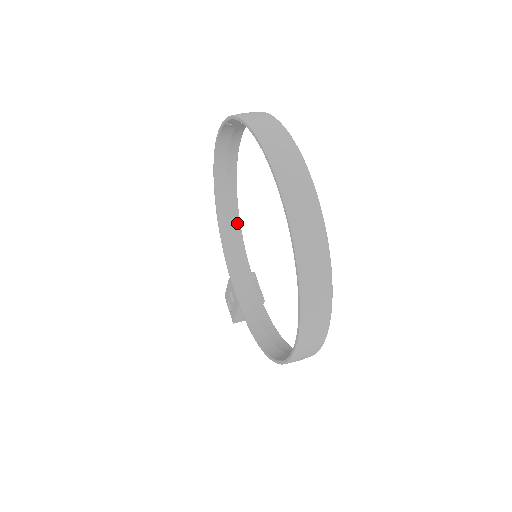
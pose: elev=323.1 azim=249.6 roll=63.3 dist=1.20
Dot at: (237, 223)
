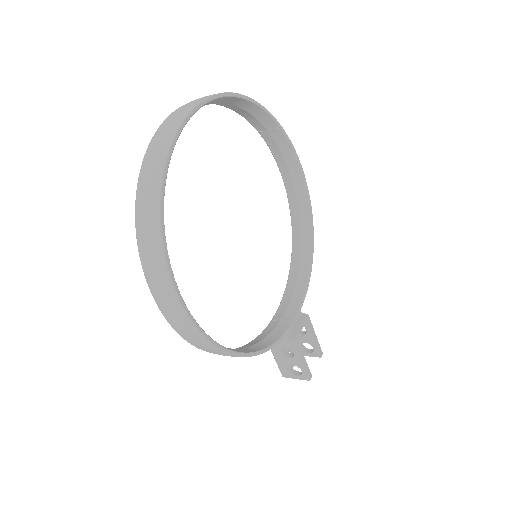
Dot at: (308, 259)
